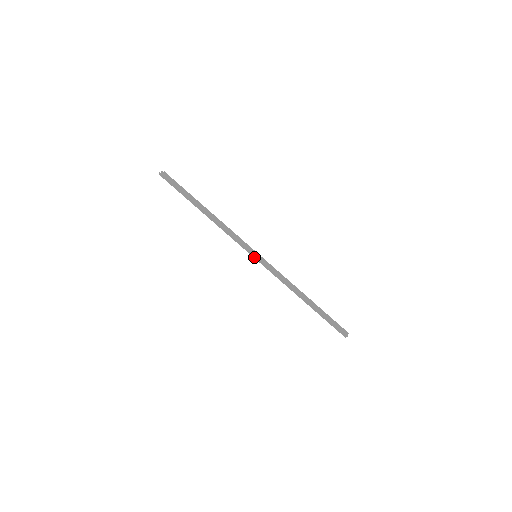
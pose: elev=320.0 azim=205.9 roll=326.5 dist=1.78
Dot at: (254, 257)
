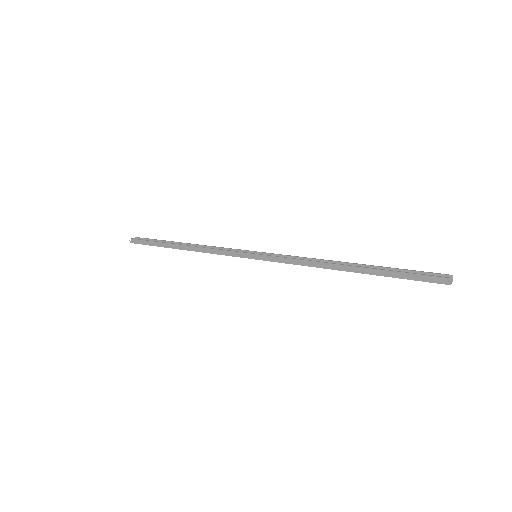
Dot at: (253, 258)
